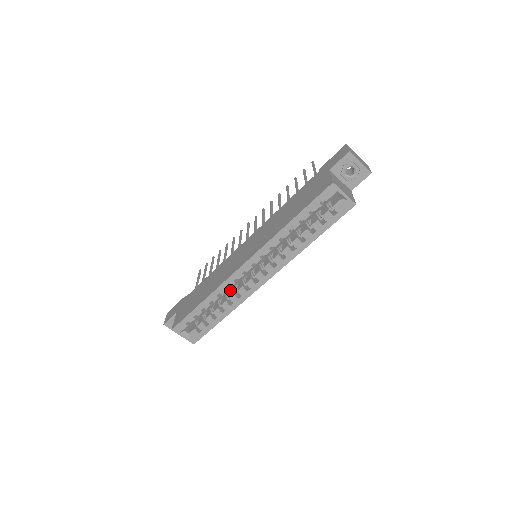
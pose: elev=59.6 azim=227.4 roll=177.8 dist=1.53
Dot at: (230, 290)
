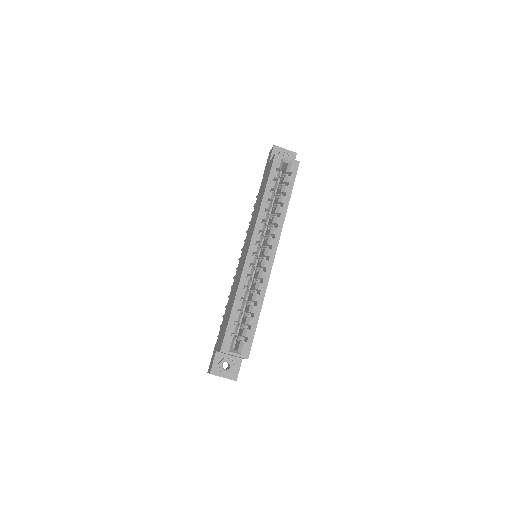
Dot at: (251, 290)
